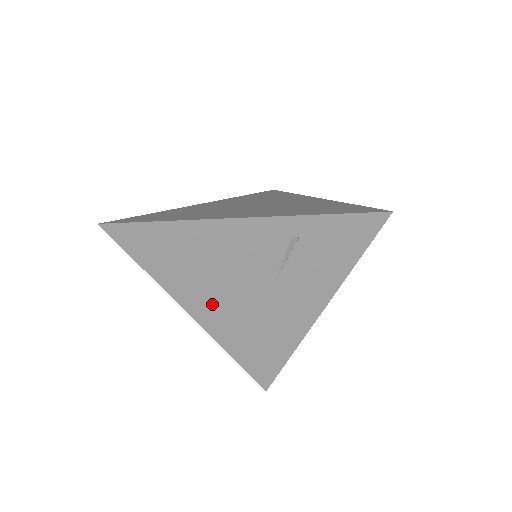
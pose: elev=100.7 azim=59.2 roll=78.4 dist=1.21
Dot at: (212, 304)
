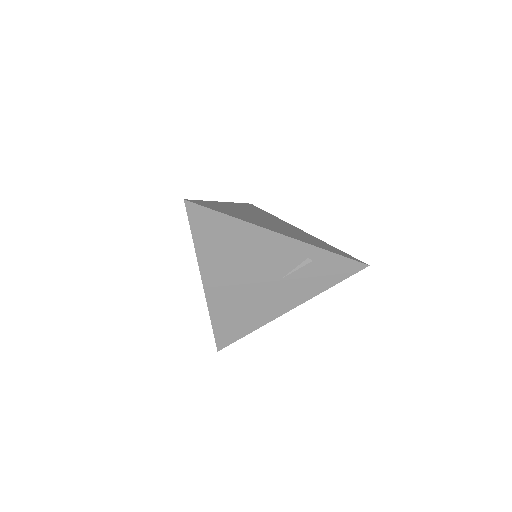
Dot at: (225, 281)
